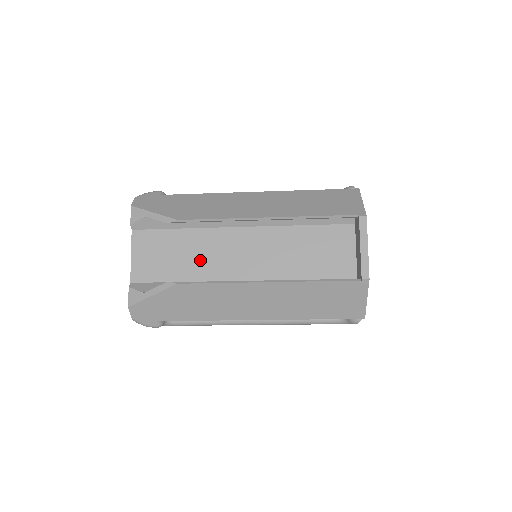
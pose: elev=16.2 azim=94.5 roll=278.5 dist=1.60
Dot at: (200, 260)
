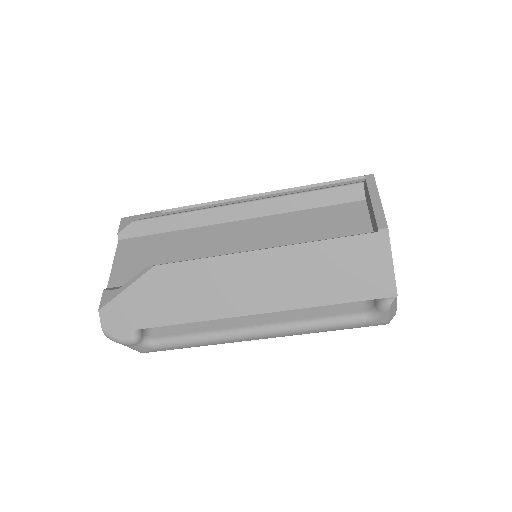
Dot at: (188, 256)
